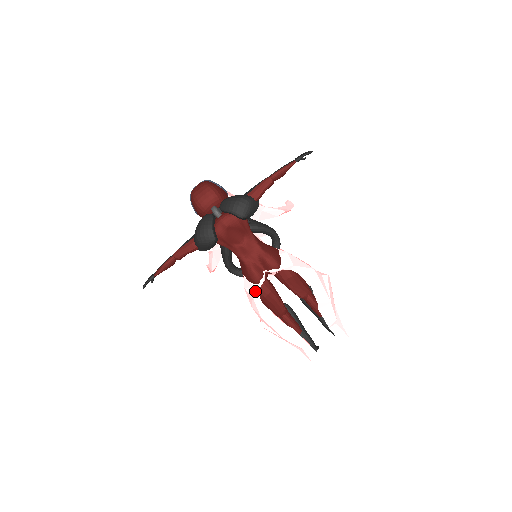
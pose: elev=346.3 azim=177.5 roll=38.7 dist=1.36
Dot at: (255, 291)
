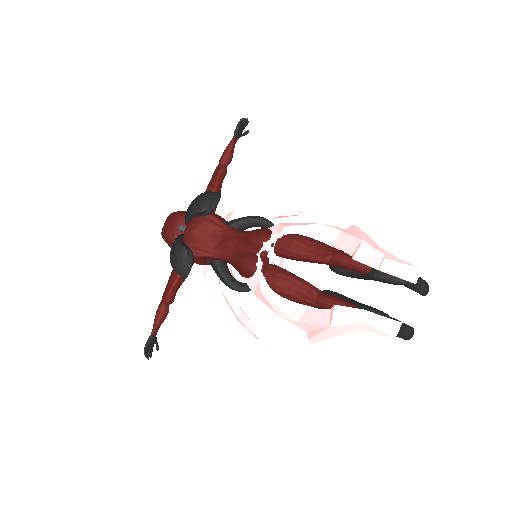
Dot at: (259, 283)
